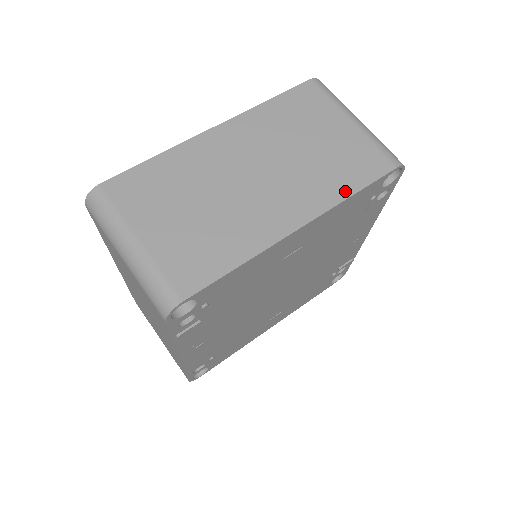
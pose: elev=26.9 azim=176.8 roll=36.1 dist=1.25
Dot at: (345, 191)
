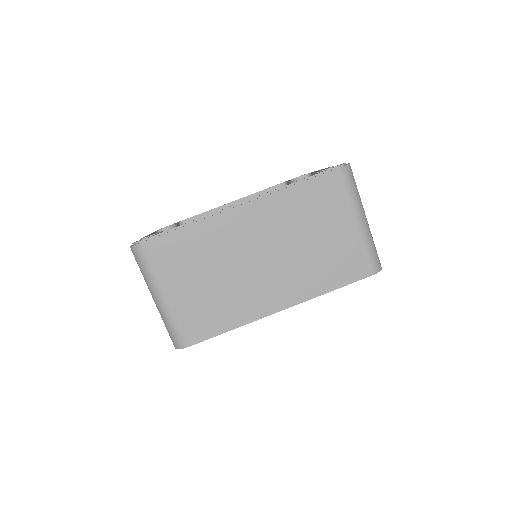
Dot at: (325, 288)
